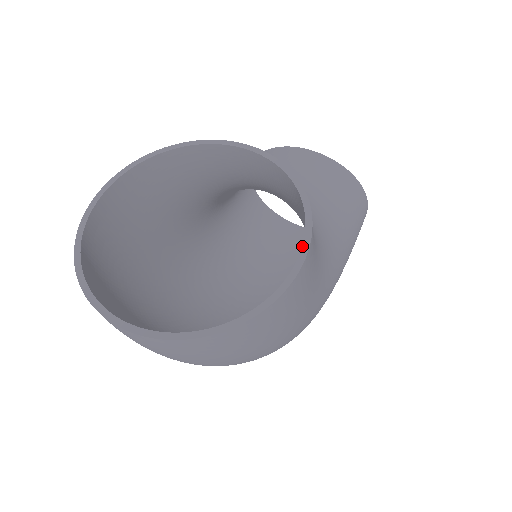
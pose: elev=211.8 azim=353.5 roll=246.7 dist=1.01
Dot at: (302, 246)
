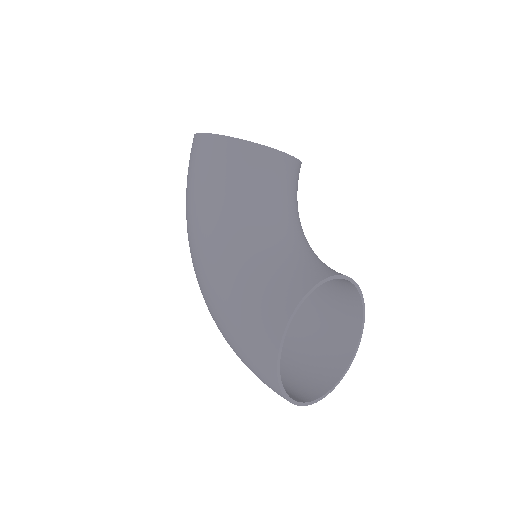
Dot at: (361, 333)
